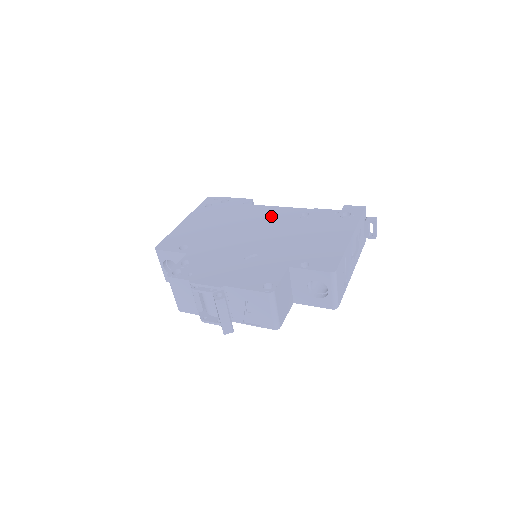
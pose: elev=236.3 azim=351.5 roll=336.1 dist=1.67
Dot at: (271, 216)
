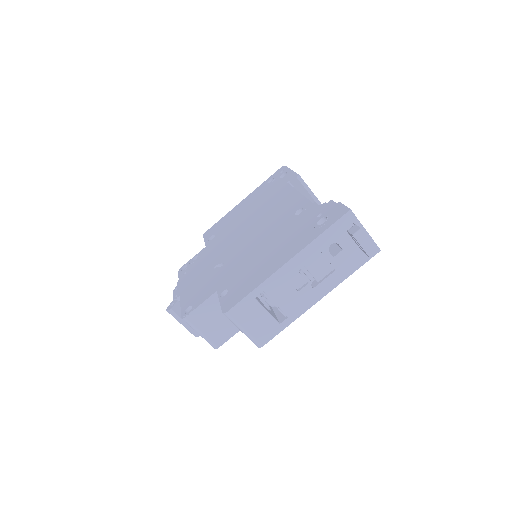
Dot at: (280, 208)
